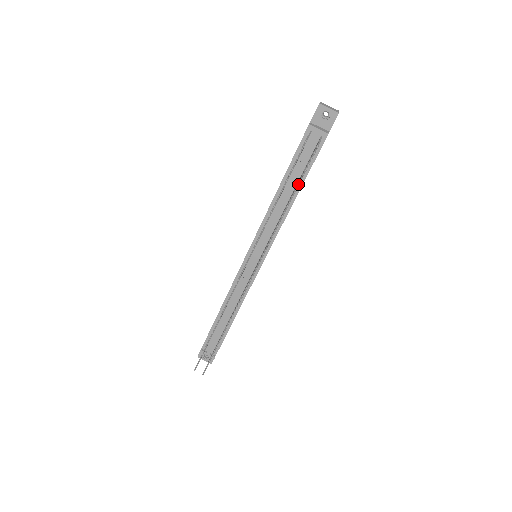
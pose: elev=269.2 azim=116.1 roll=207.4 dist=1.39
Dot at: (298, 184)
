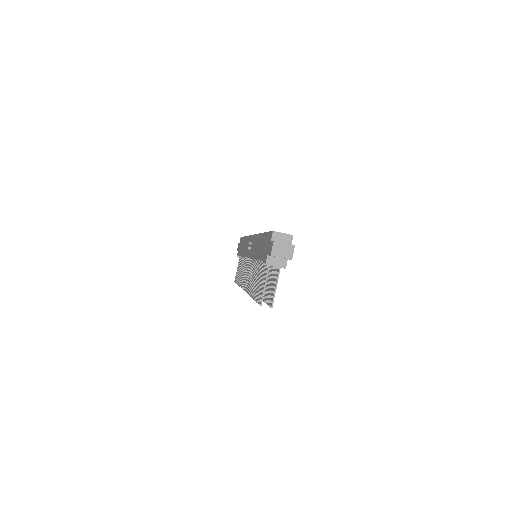
Dot at: (265, 302)
